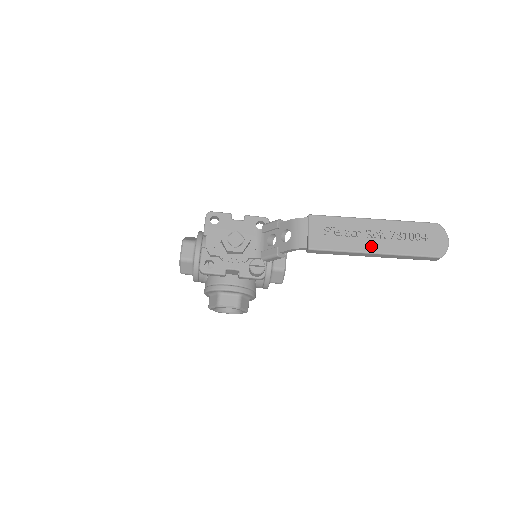
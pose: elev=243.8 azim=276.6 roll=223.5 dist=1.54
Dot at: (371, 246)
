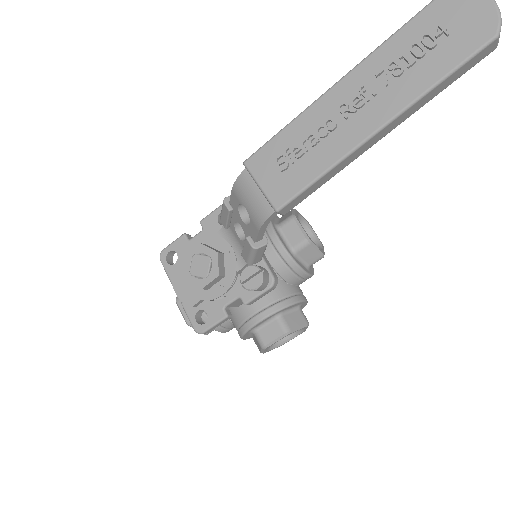
Dot at: (362, 126)
